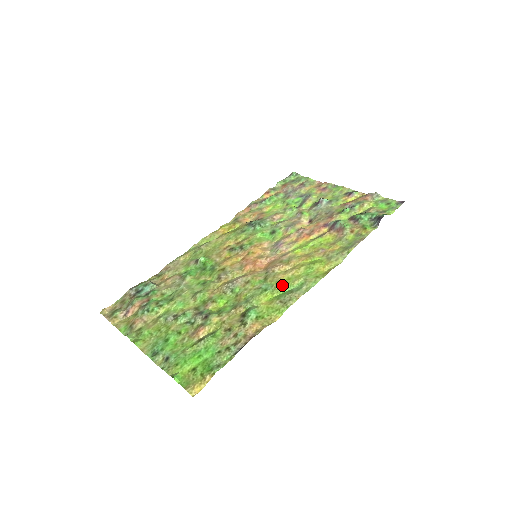
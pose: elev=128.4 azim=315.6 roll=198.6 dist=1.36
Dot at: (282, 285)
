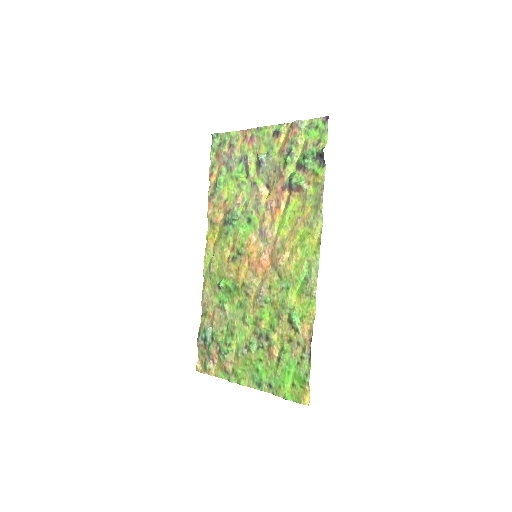
Dot at: (296, 277)
